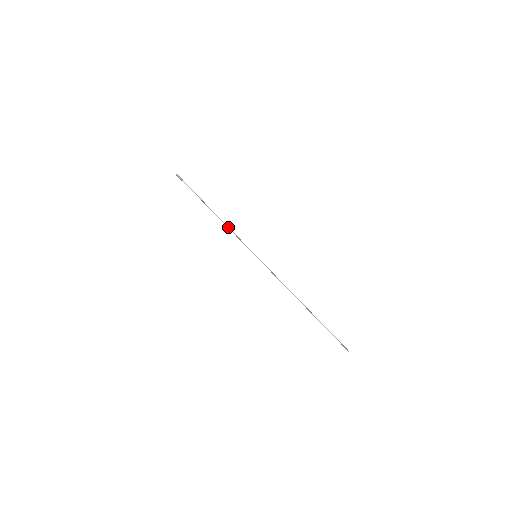
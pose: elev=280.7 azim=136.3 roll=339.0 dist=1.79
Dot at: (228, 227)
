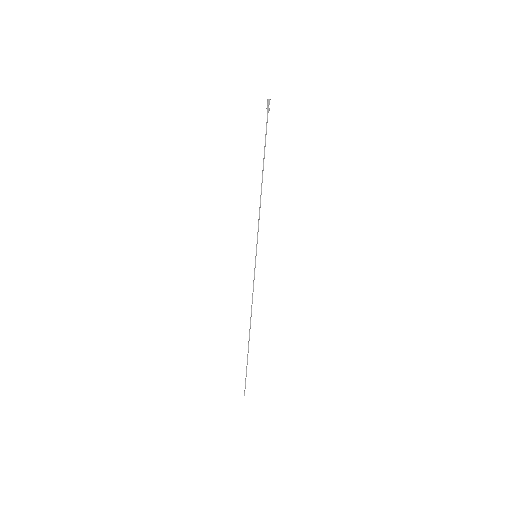
Dot at: occluded
